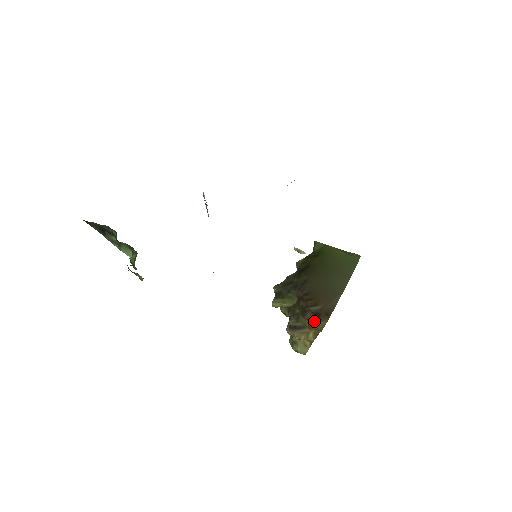
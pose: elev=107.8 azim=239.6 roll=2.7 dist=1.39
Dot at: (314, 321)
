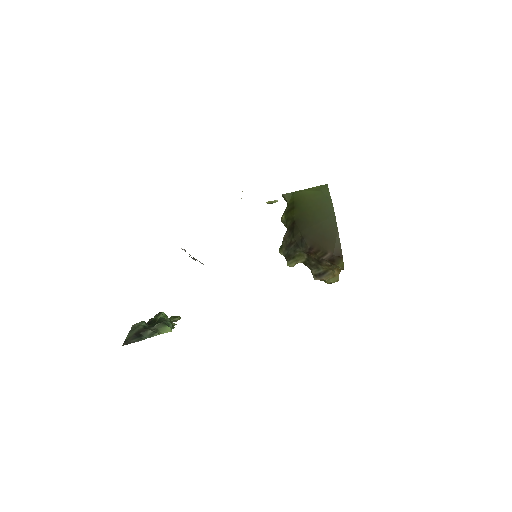
Dot at: (332, 265)
